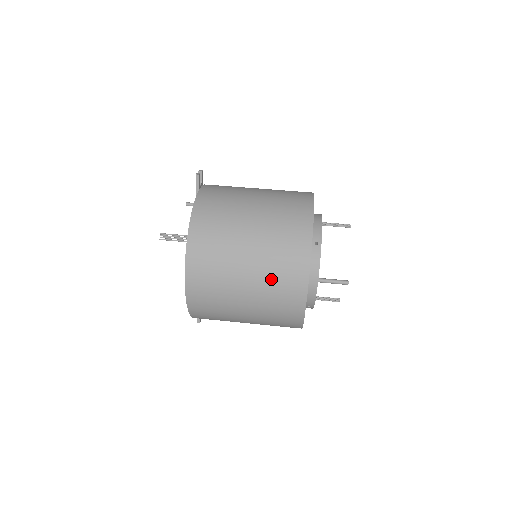
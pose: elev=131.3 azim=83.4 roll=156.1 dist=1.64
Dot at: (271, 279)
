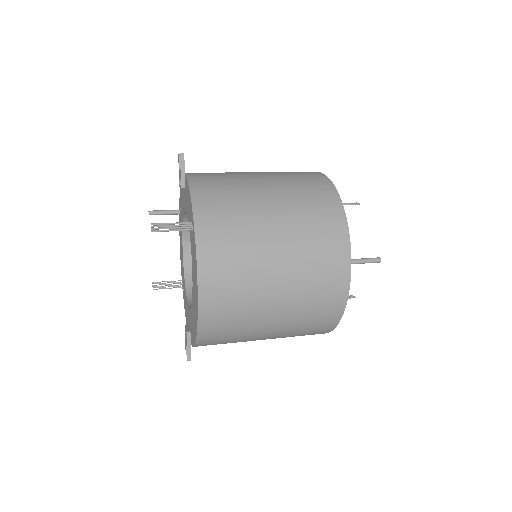
Dot at: (308, 259)
